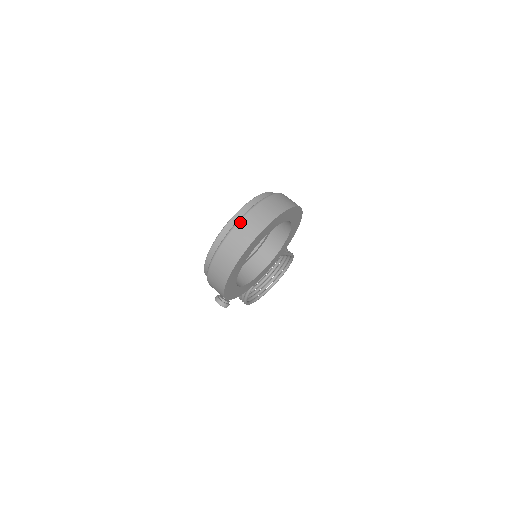
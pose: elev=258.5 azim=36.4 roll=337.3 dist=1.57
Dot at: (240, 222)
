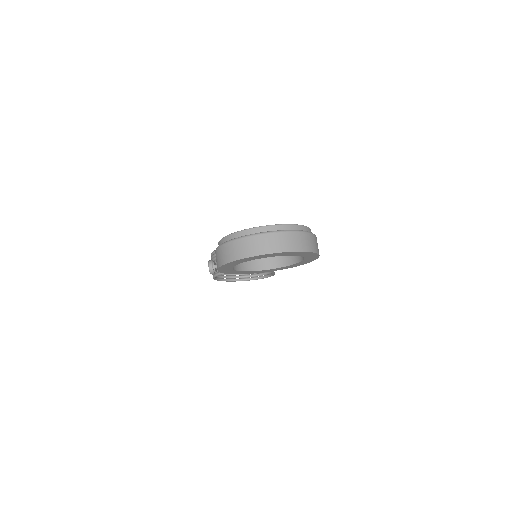
Dot at: (279, 233)
